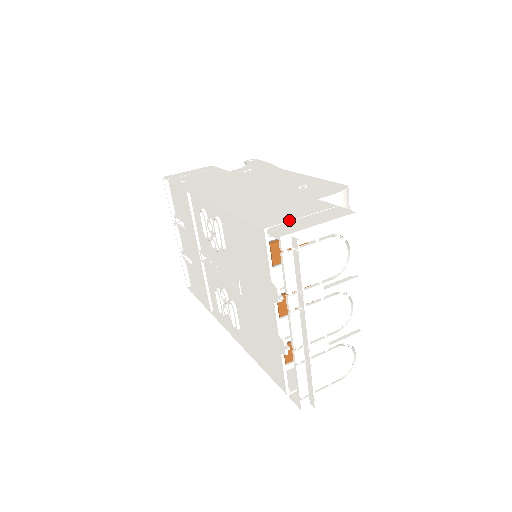
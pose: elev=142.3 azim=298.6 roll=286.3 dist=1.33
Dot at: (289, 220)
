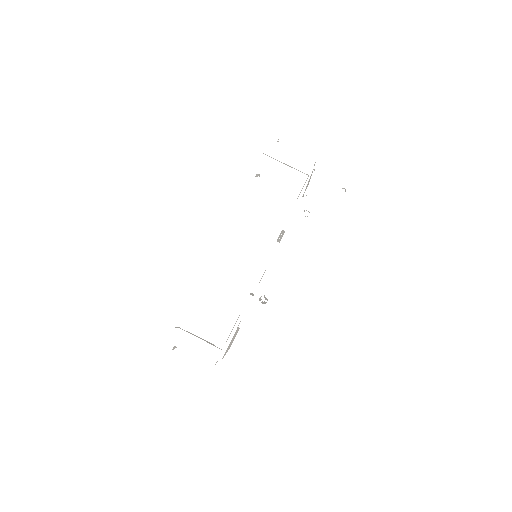
Dot at: (191, 332)
